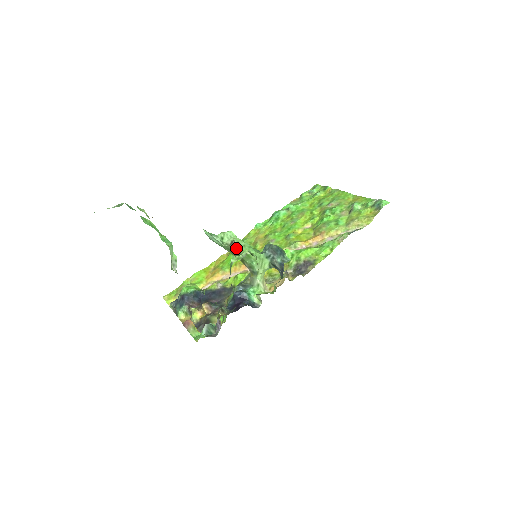
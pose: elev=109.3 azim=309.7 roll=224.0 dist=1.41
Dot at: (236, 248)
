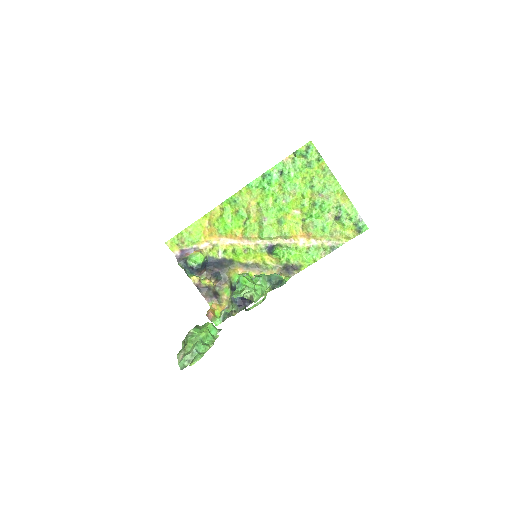
Dot at: occluded
